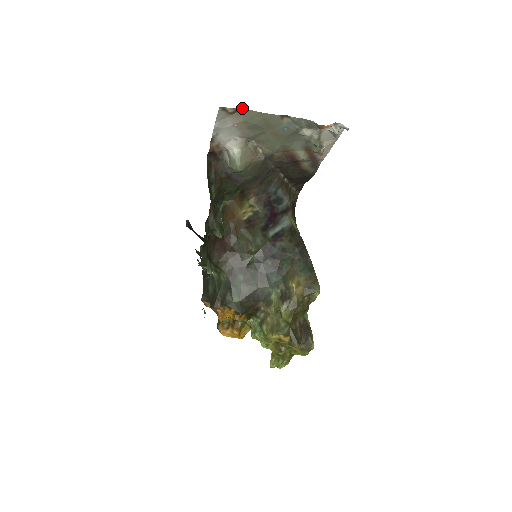
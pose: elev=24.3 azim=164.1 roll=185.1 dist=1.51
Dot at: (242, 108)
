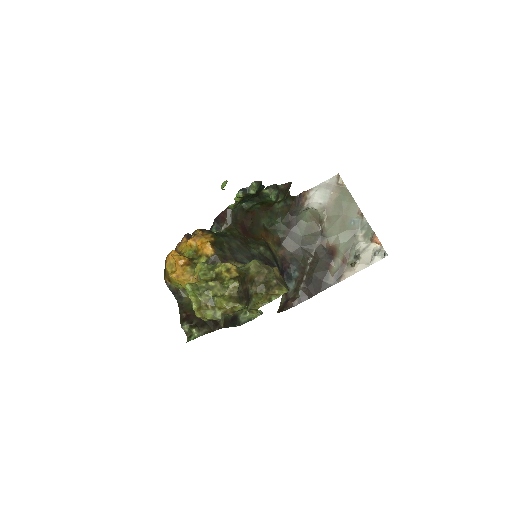
Dot at: (346, 187)
